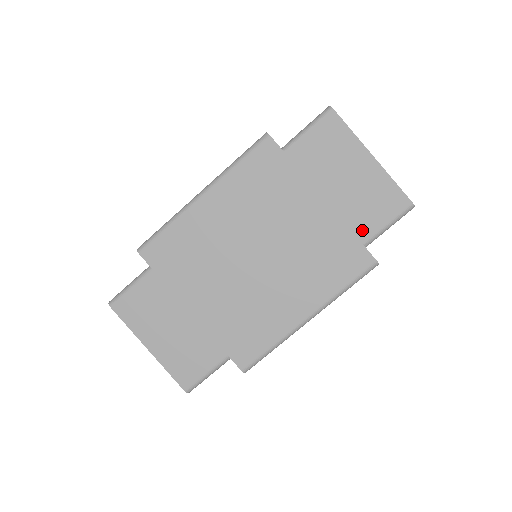
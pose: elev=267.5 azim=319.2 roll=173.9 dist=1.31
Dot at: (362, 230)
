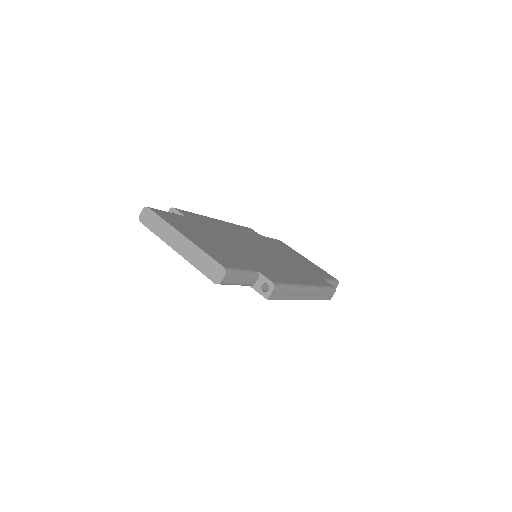
Dot at: (318, 274)
